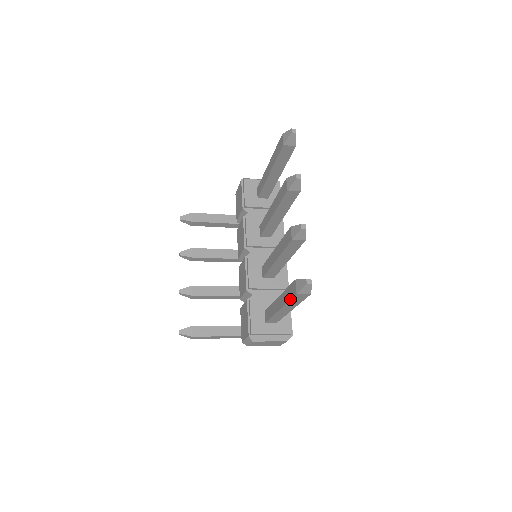
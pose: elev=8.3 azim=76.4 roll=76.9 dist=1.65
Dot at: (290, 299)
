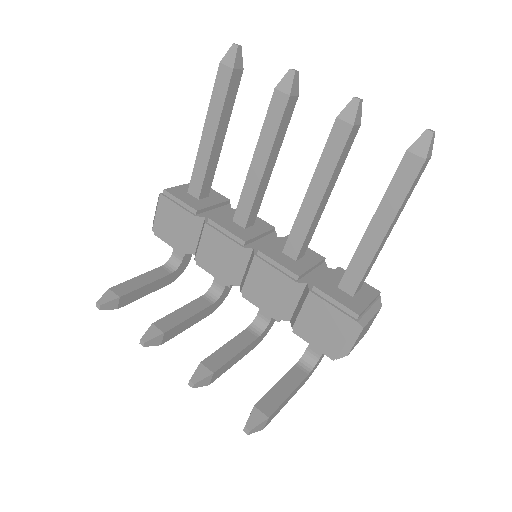
Dot at: (411, 185)
